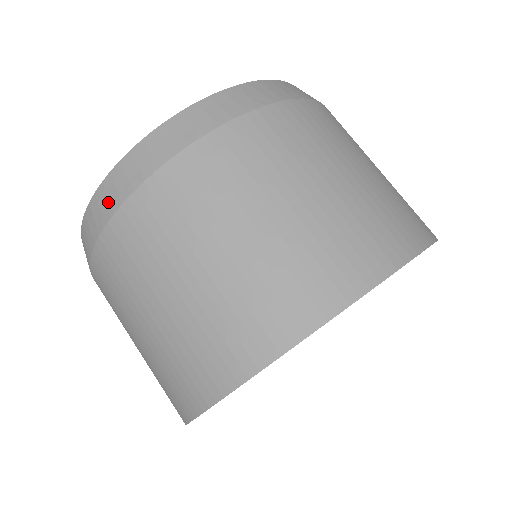
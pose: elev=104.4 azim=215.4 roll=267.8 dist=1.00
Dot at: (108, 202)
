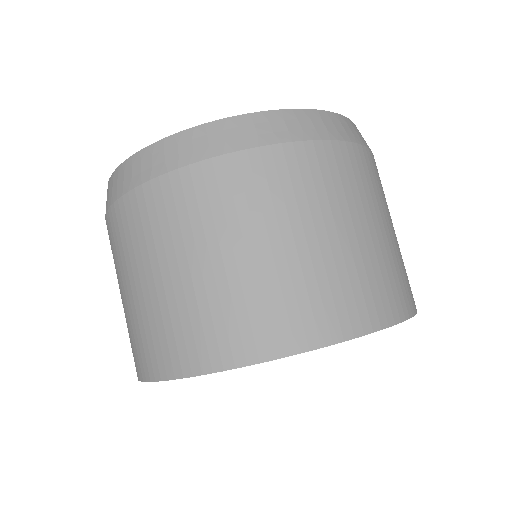
Dot at: (287, 129)
